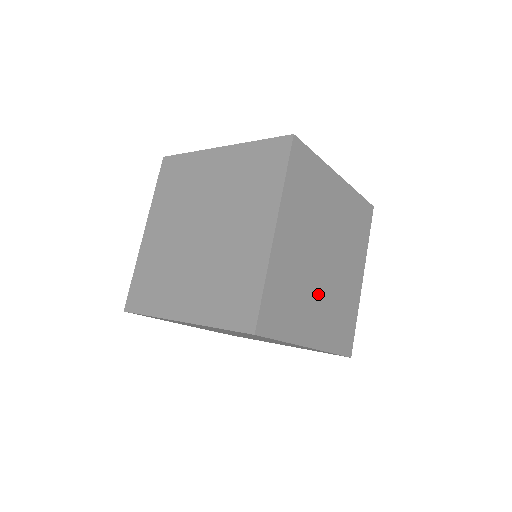
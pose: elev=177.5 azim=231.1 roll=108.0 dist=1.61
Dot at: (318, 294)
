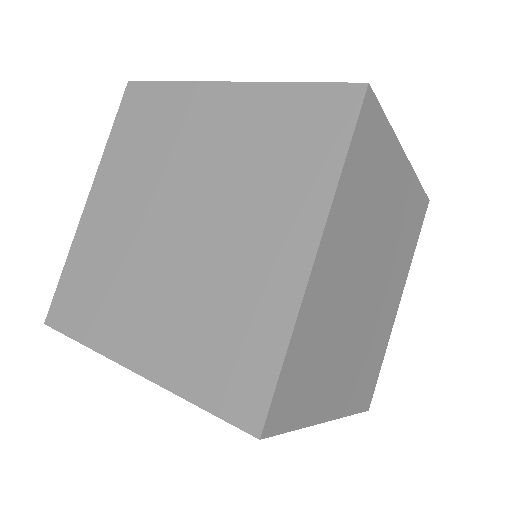
Dot at: (351, 341)
